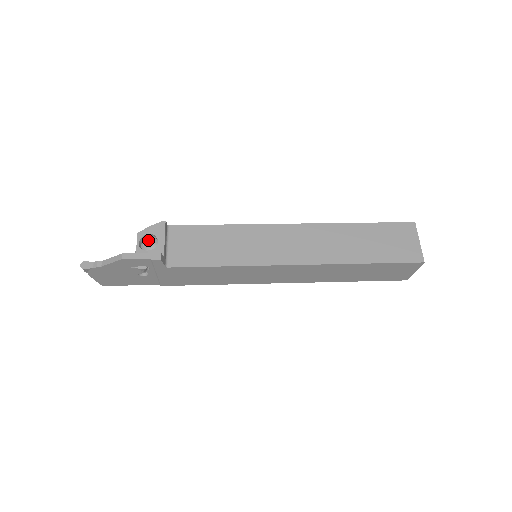
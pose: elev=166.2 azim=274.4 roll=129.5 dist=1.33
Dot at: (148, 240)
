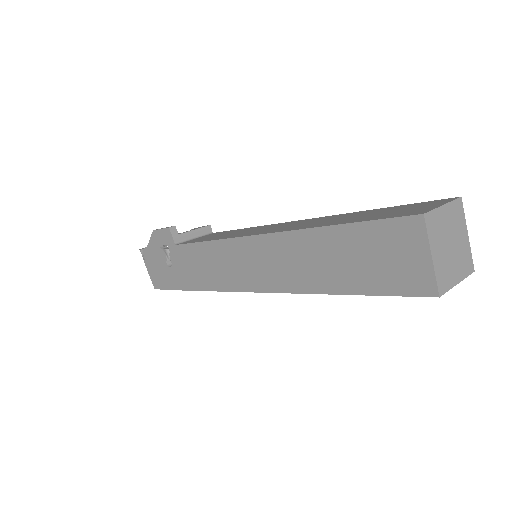
Dot at: occluded
